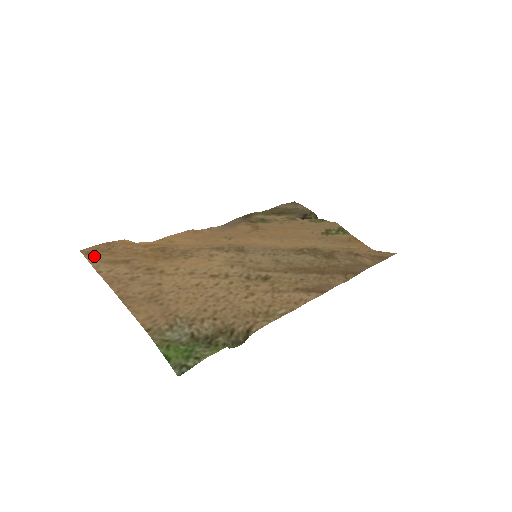
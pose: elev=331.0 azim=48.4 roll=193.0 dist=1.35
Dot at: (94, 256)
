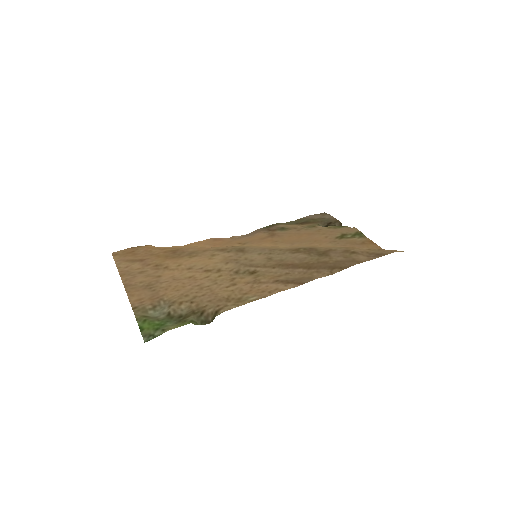
Dot at: (120, 257)
